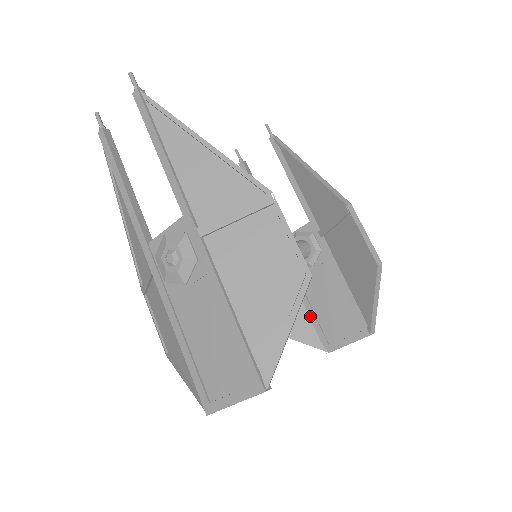
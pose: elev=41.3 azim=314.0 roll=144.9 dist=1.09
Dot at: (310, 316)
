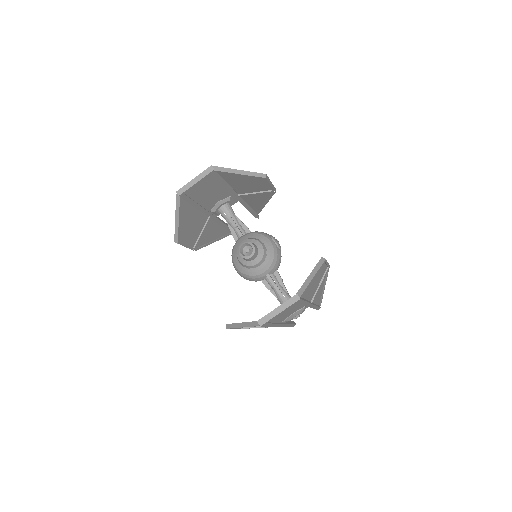
Dot at: occluded
